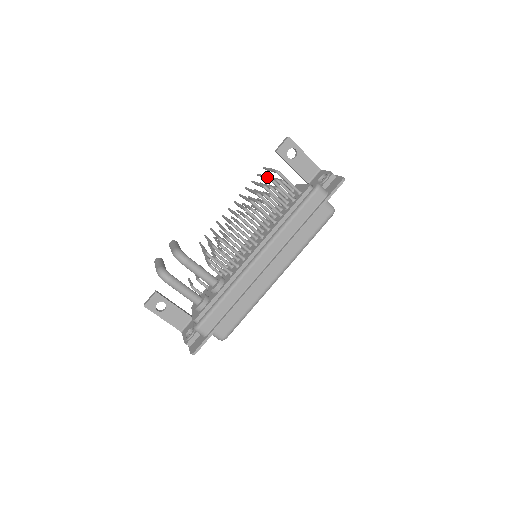
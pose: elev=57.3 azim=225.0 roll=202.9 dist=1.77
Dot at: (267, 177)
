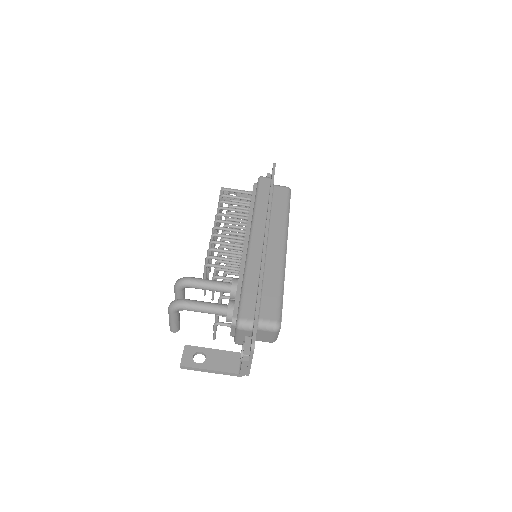
Dot at: occluded
